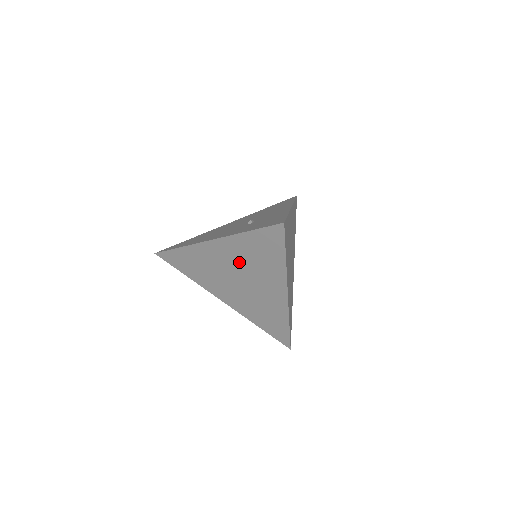
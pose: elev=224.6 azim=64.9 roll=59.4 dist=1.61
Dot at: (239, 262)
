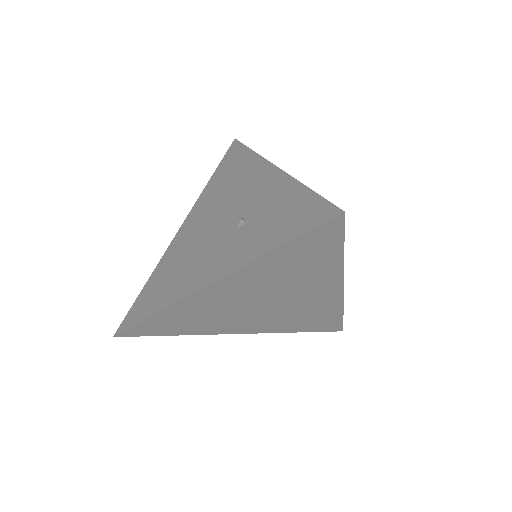
Dot at: (262, 288)
